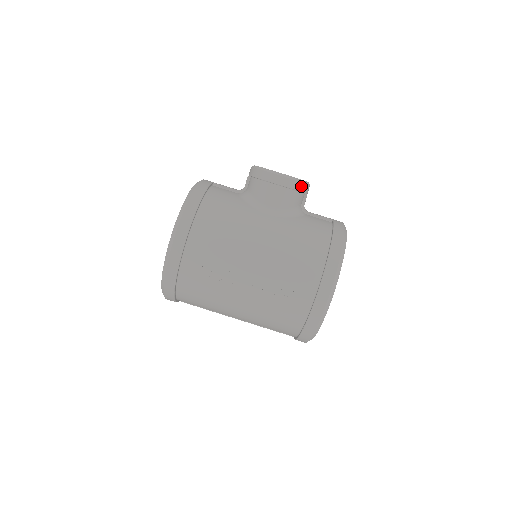
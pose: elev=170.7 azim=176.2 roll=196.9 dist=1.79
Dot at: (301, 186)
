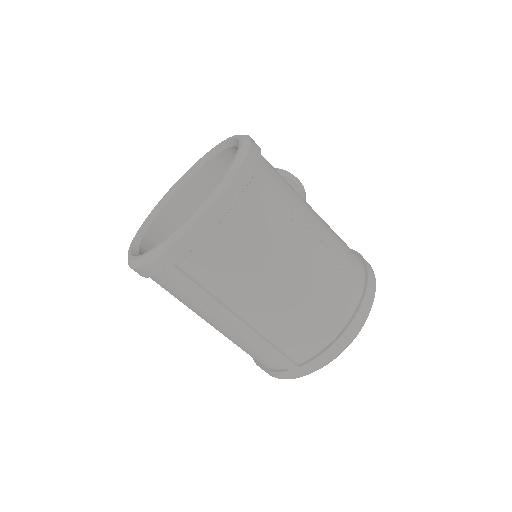
Dot at: occluded
